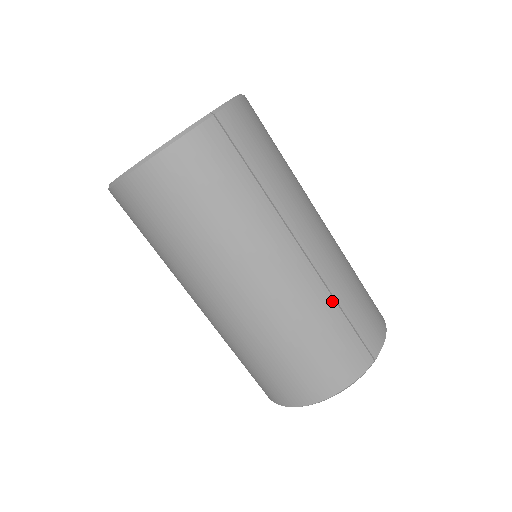
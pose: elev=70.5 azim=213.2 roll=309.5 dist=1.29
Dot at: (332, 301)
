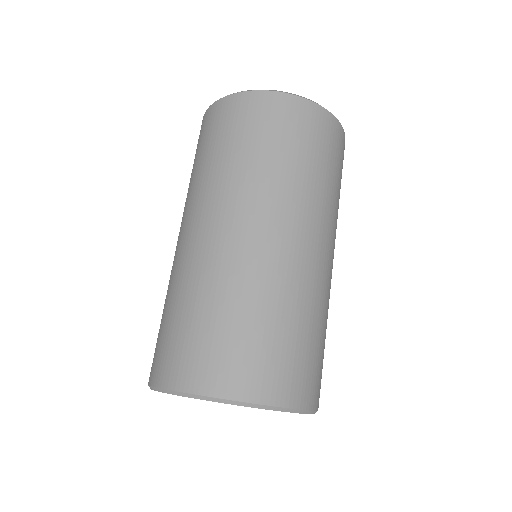
Dot at: occluded
